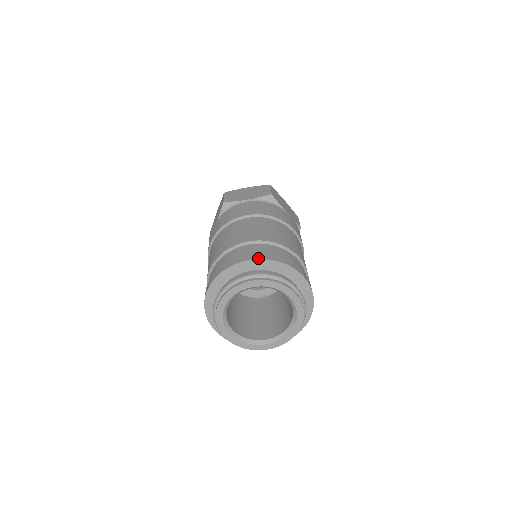
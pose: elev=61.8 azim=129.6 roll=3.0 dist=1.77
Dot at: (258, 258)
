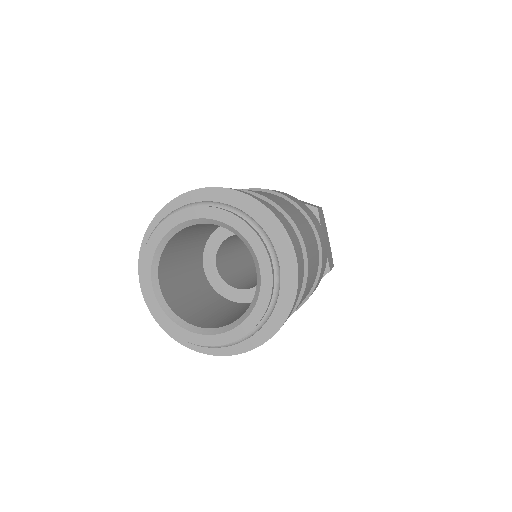
Dot at: (170, 202)
